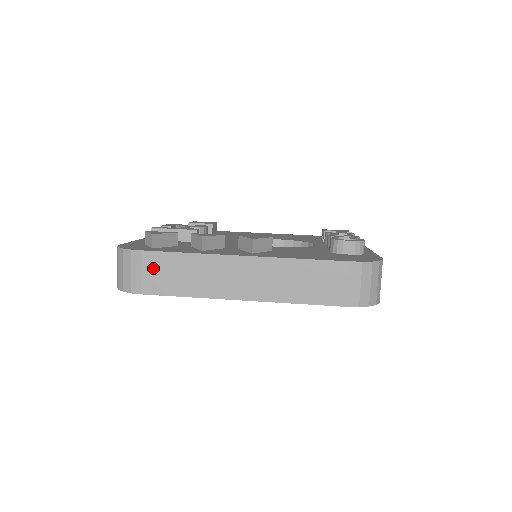
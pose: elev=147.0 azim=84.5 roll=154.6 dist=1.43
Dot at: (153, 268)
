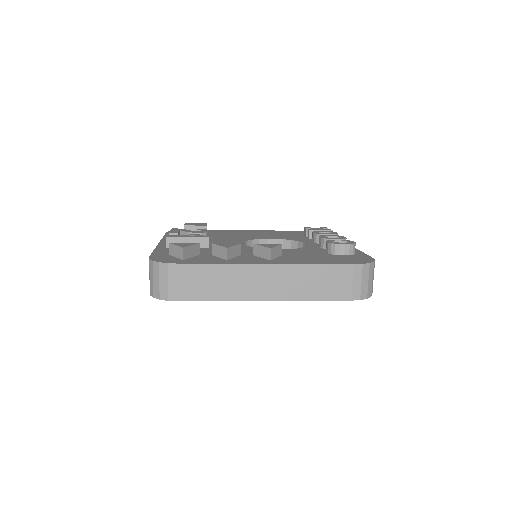
Dot at: (188, 278)
